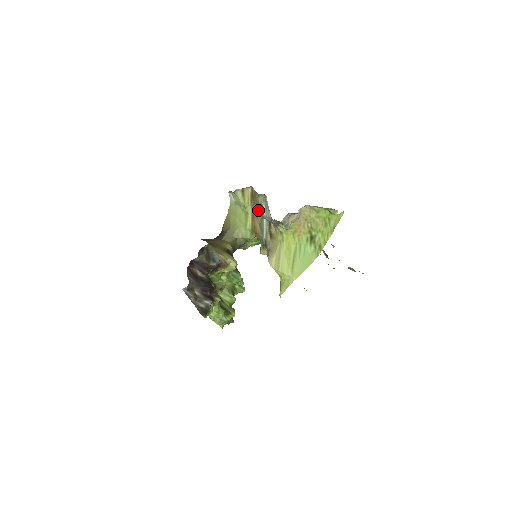
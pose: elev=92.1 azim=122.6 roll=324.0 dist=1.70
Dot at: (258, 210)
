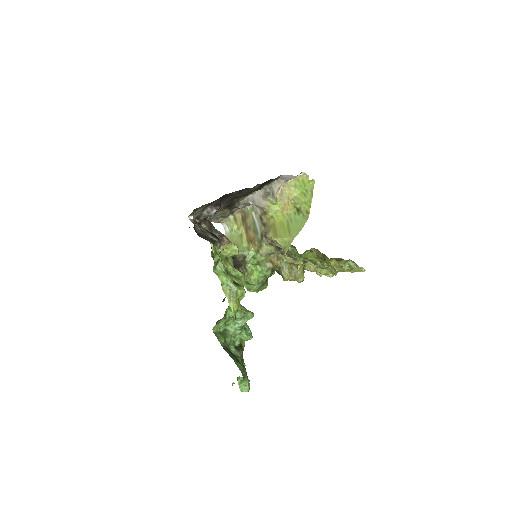
Dot at: (250, 222)
